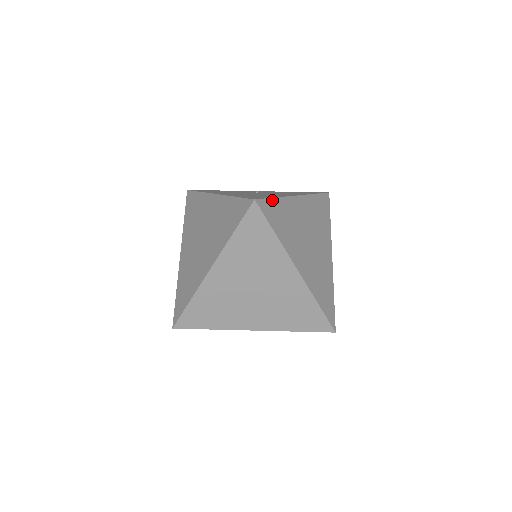
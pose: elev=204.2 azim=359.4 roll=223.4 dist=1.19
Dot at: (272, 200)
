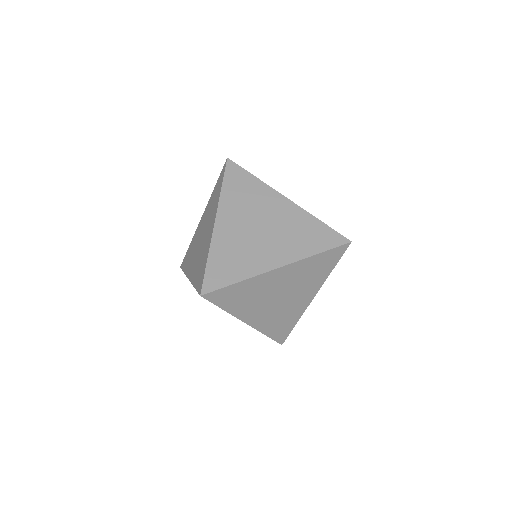
Dot at: occluded
